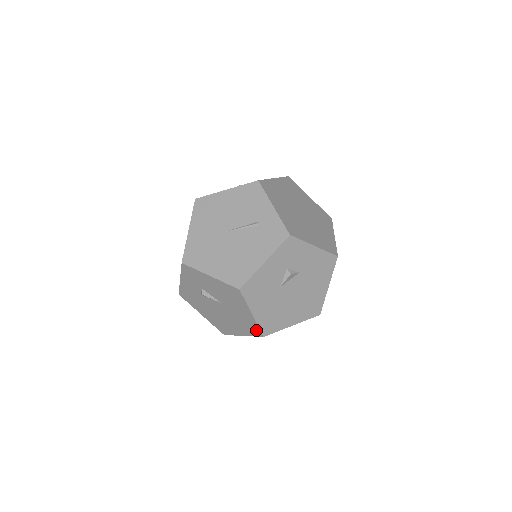
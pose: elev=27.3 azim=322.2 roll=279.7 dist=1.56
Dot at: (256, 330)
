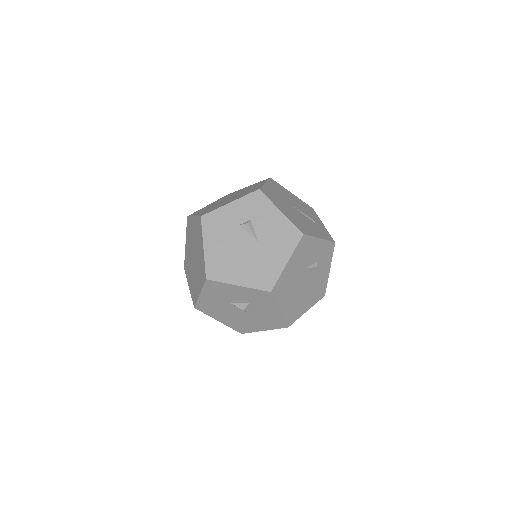
Dot at: (270, 282)
